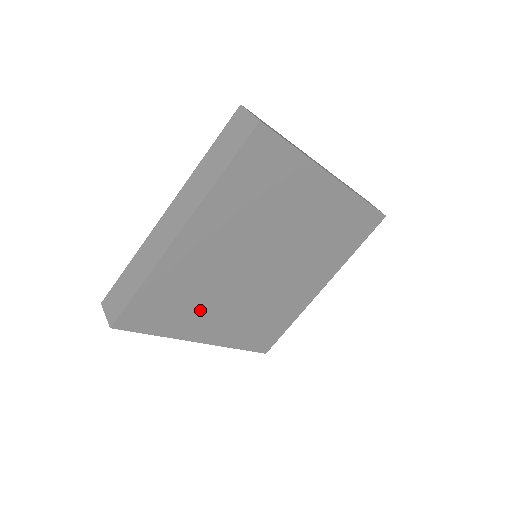
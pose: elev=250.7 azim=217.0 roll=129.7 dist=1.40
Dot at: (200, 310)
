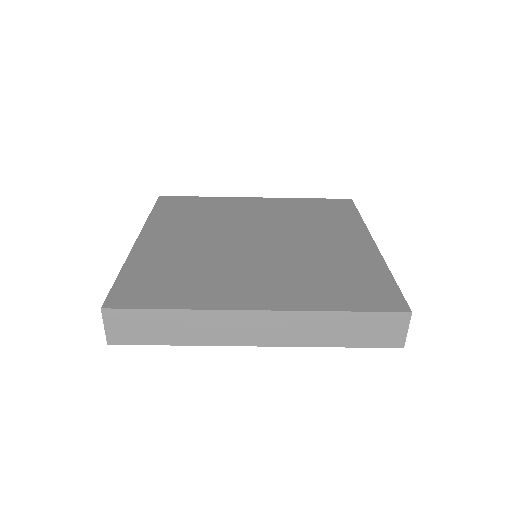
Dot at: occluded
